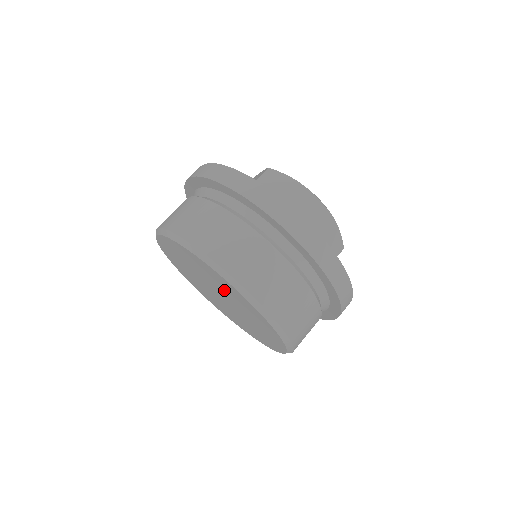
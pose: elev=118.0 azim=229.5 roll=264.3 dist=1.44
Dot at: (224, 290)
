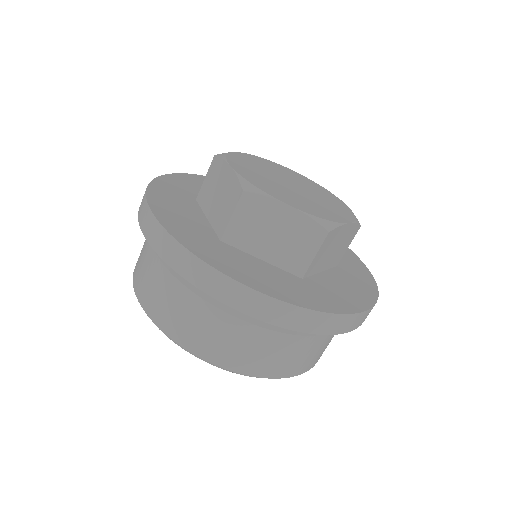
Dot at: occluded
